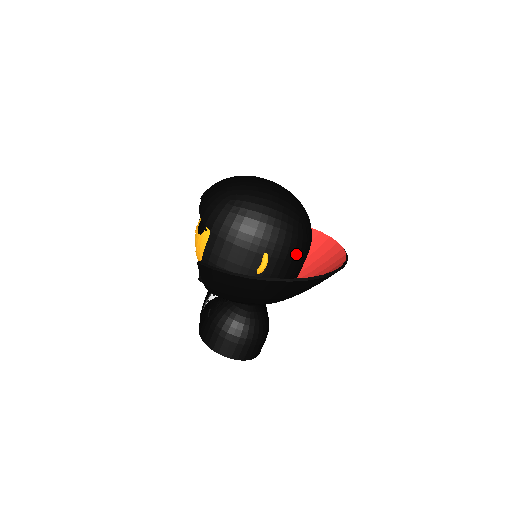
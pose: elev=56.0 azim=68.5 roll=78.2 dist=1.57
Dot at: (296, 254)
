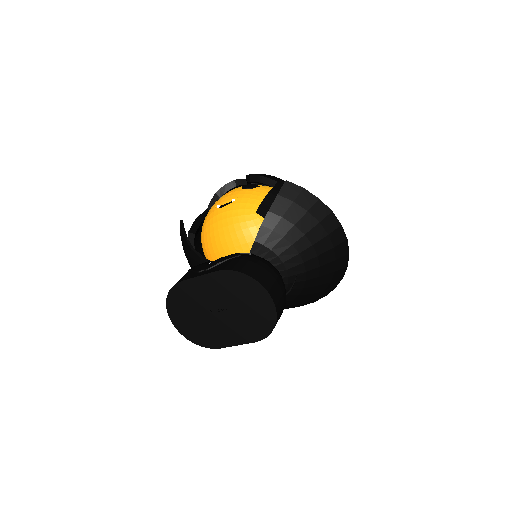
Dot at: occluded
